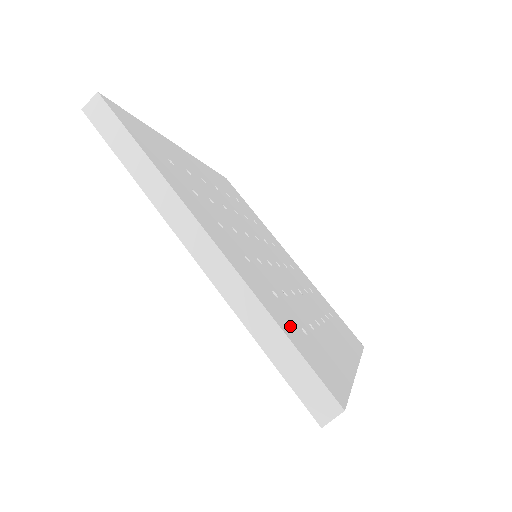
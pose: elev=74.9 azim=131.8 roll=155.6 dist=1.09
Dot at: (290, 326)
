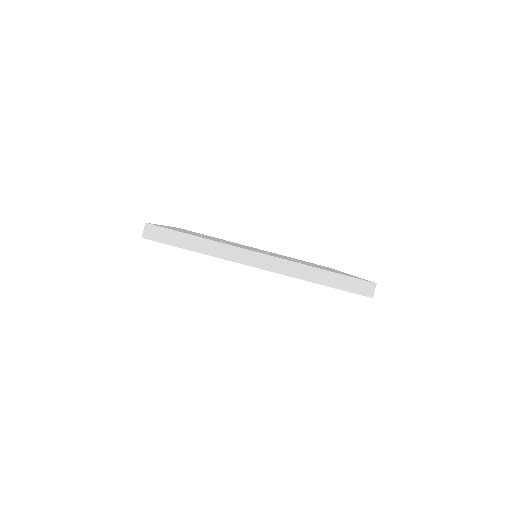
Dot at: occluded
